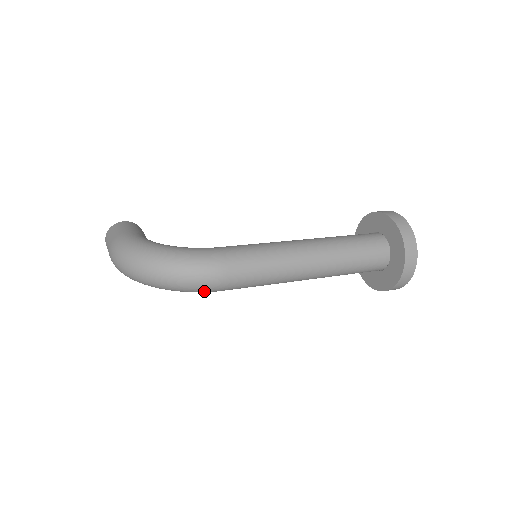
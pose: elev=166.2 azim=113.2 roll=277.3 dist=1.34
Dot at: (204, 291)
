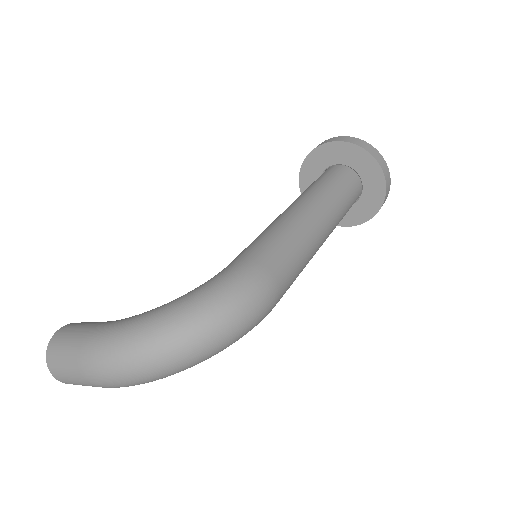
Dot at: (260, 321)
